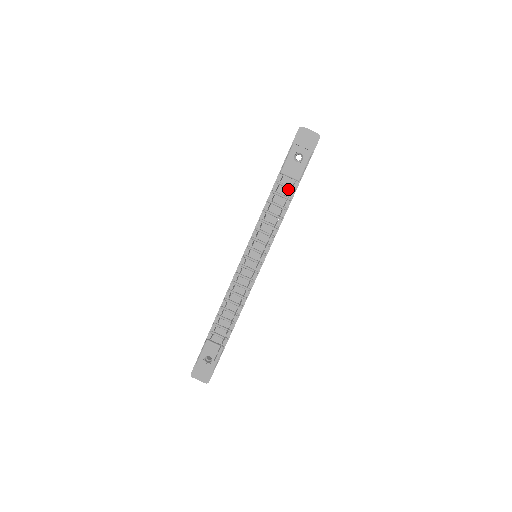
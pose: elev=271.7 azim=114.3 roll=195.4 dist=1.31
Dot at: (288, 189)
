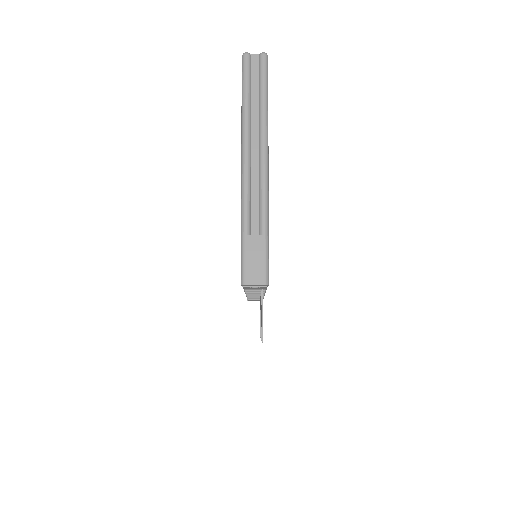
Dot at: occluded
